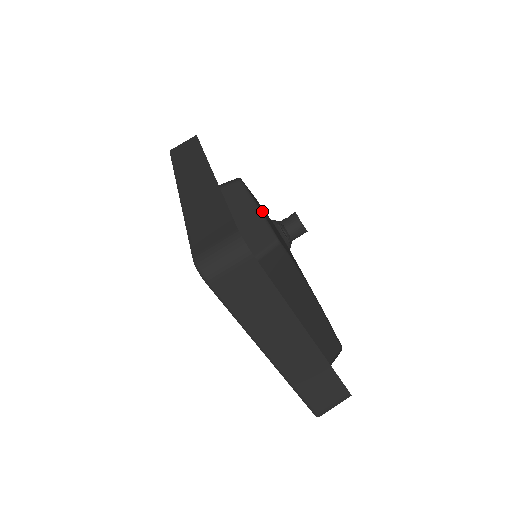
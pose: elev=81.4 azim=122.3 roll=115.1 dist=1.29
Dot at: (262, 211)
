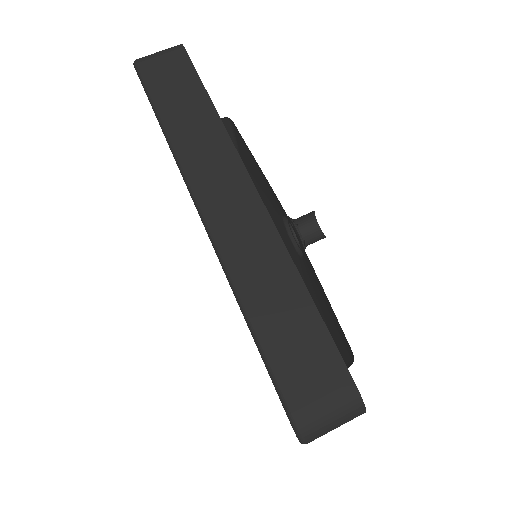
Dot at: (245, 160)
